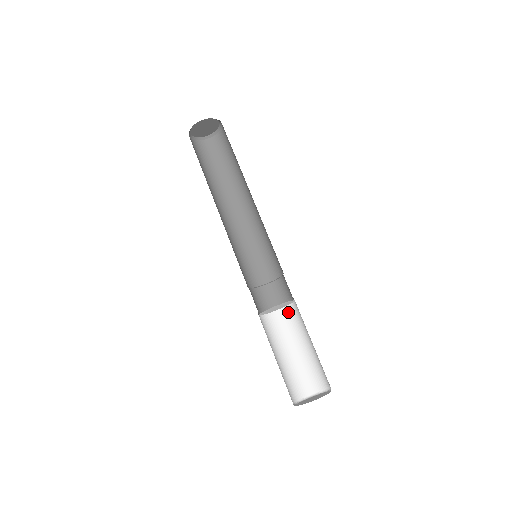
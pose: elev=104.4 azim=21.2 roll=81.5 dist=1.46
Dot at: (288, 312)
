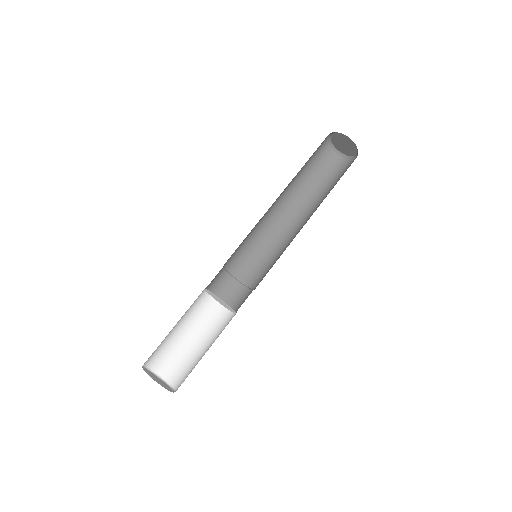
Dot at: occluded
